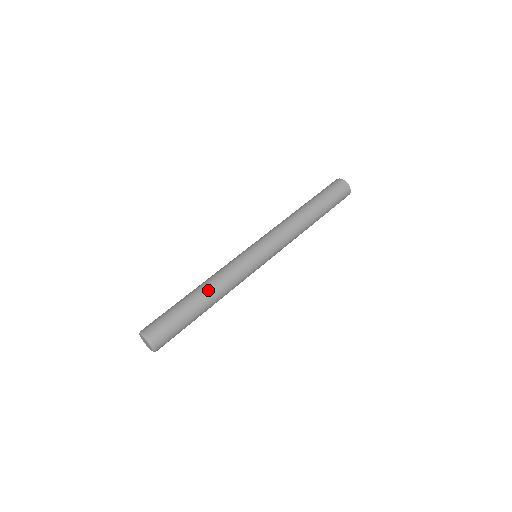
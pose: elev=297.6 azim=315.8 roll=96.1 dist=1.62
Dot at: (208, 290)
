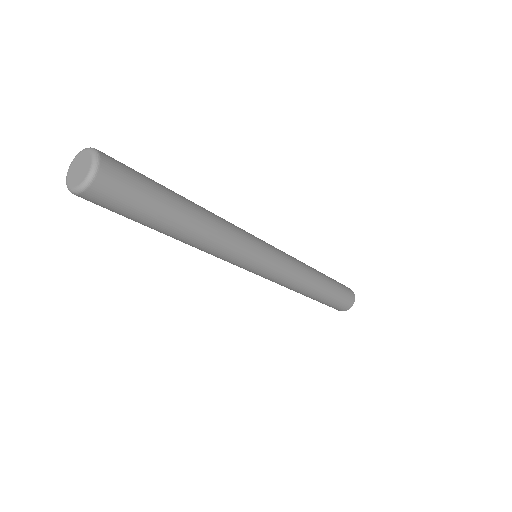
Dot at: (204, 210)
